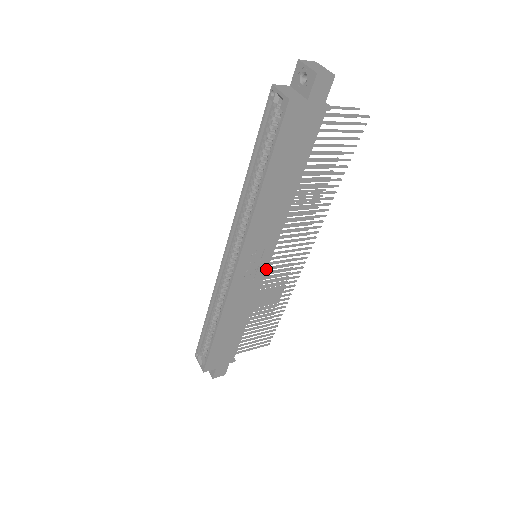
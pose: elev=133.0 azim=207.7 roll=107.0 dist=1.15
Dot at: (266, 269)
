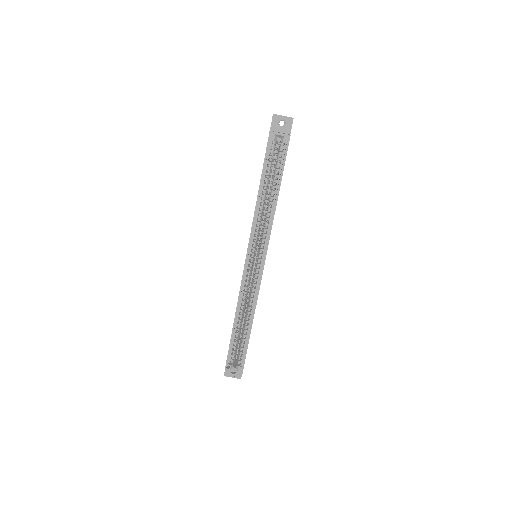
Dot at: occluded
